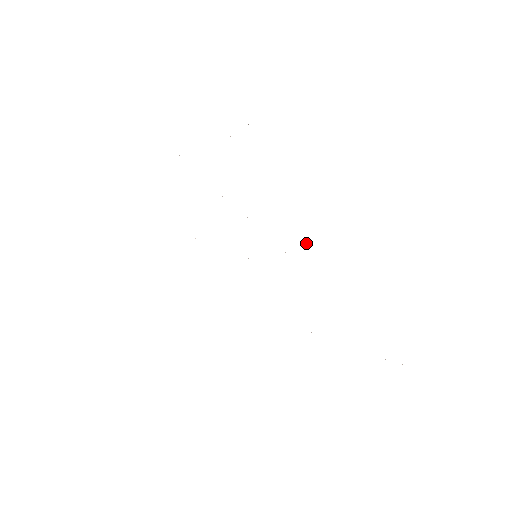
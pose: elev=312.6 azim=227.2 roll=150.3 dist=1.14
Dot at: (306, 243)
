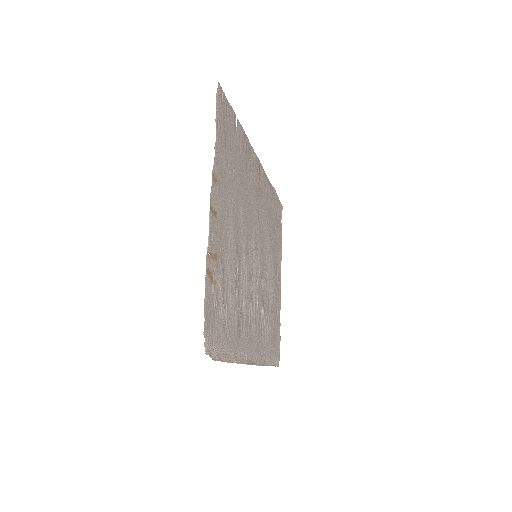
Dot at: (253, 177)
